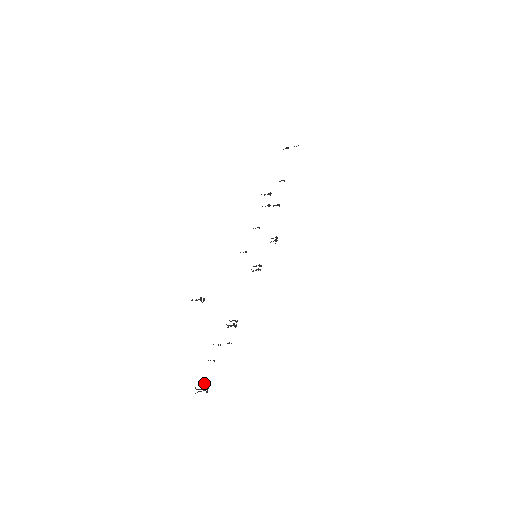
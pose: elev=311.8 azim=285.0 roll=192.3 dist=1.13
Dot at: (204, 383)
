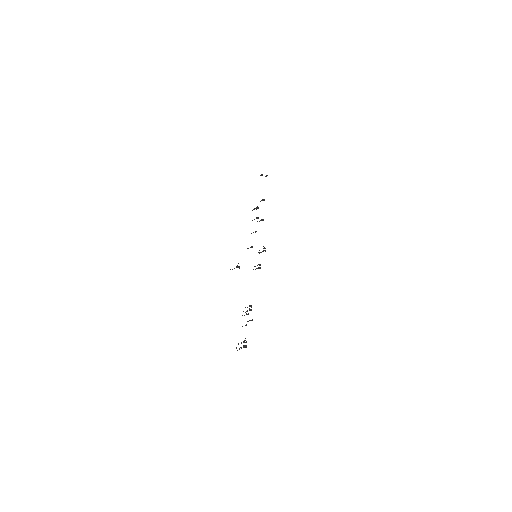
Dot at: occluded
